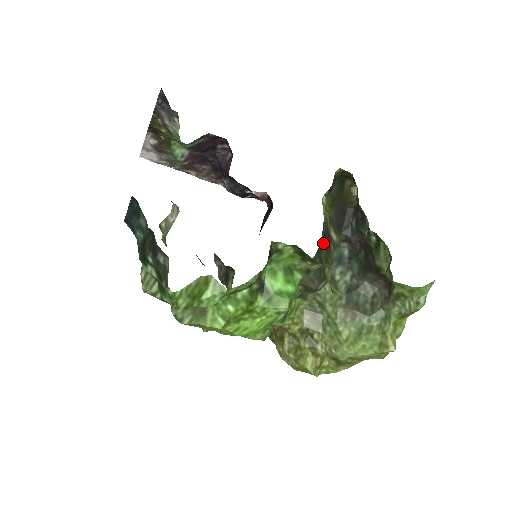
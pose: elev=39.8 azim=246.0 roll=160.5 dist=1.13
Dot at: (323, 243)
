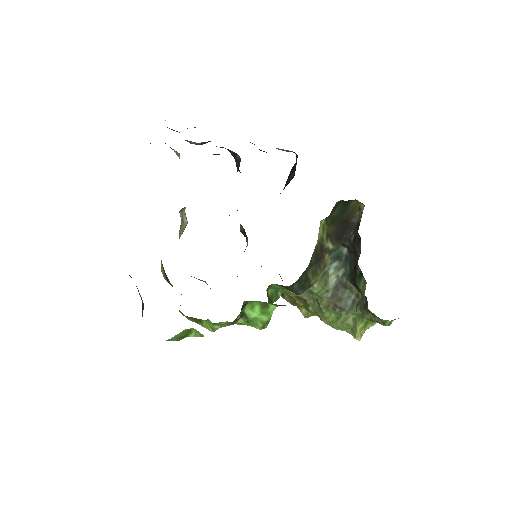
Dot at: (312, 263)
